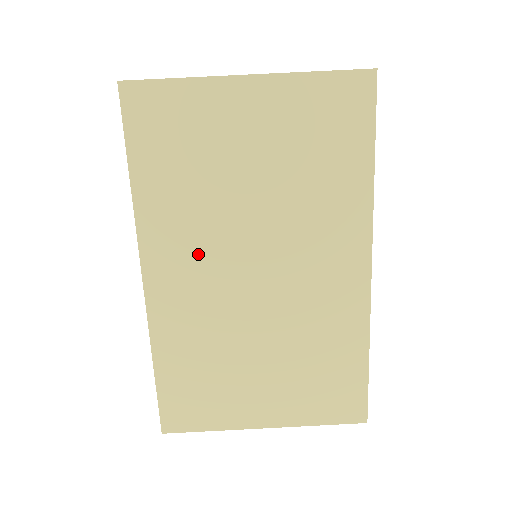
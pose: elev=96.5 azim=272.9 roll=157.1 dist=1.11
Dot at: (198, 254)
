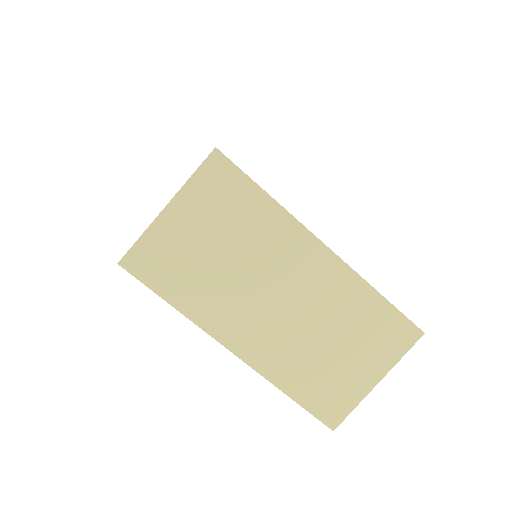
Dot at: occluded
